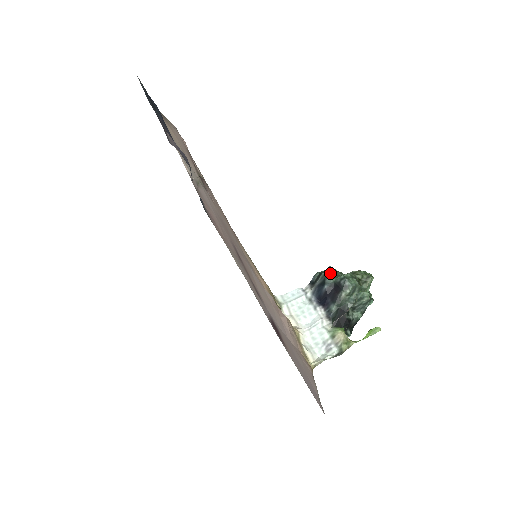
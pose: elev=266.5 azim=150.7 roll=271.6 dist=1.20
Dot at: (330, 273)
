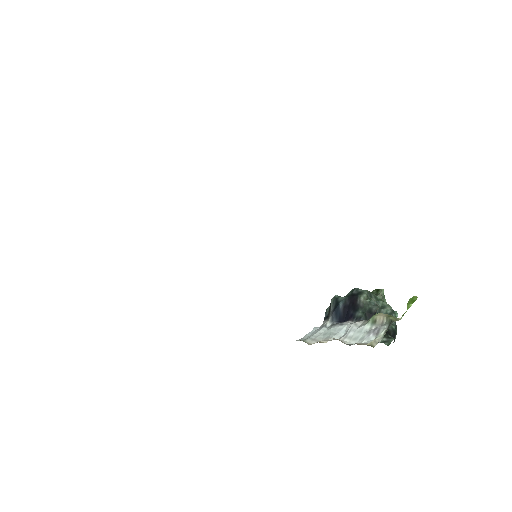
Dot at: (339, 296)
